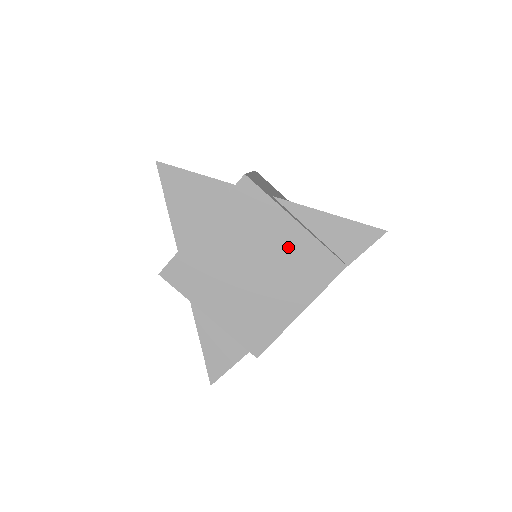
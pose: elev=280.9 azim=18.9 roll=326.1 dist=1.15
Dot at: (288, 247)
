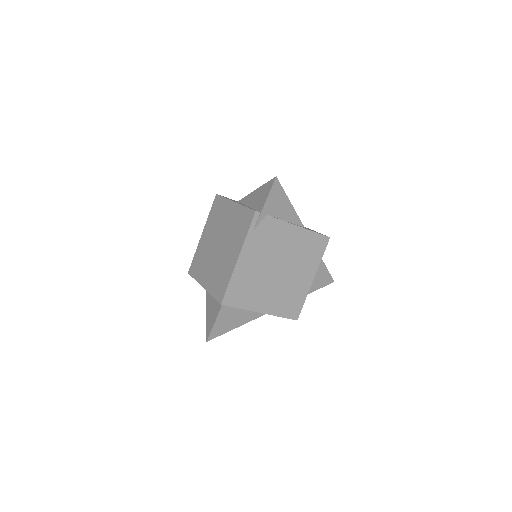
Dot at: (232, 219)
